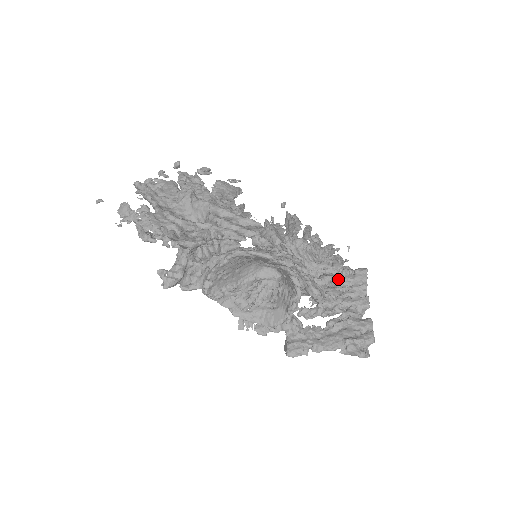
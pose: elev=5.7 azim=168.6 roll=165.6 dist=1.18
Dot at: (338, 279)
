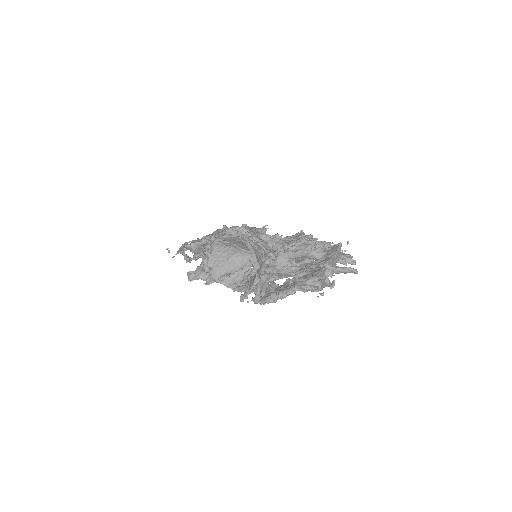
Dot at: (292, 244)
